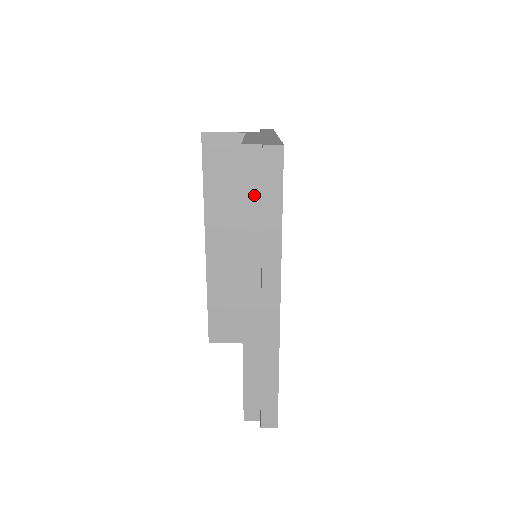
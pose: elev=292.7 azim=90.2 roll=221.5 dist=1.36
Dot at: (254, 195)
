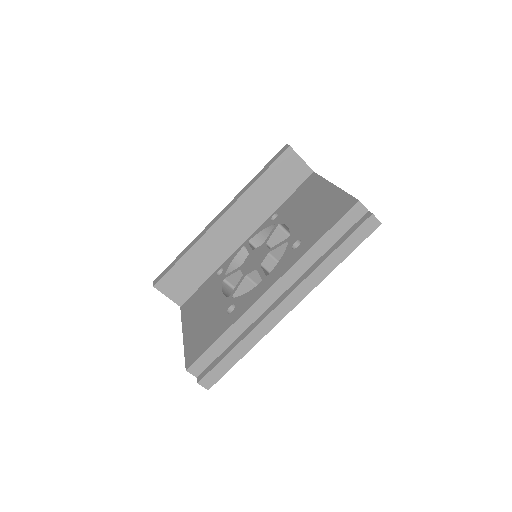
Dot at: (336, 234)
